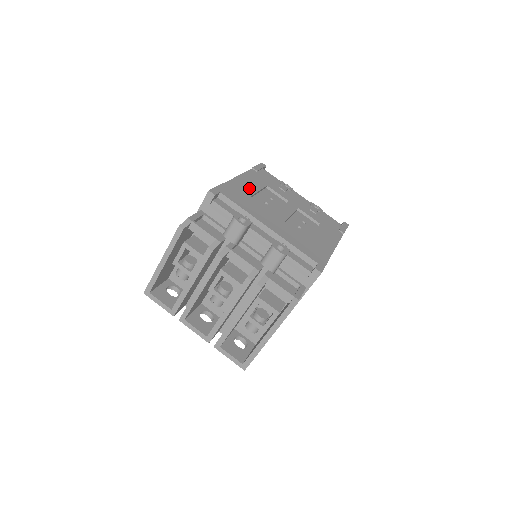
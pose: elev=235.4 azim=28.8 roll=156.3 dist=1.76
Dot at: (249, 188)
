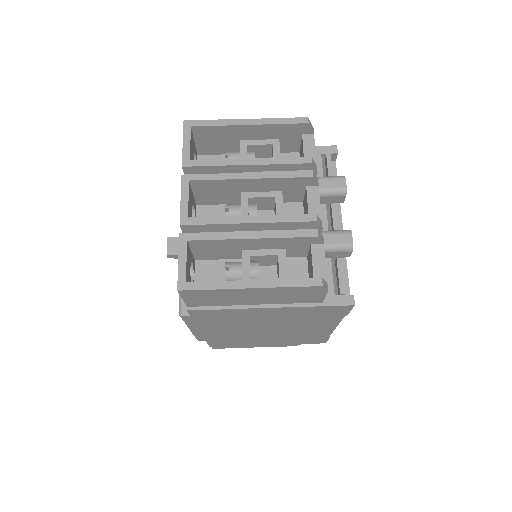
Dot at: occluded
